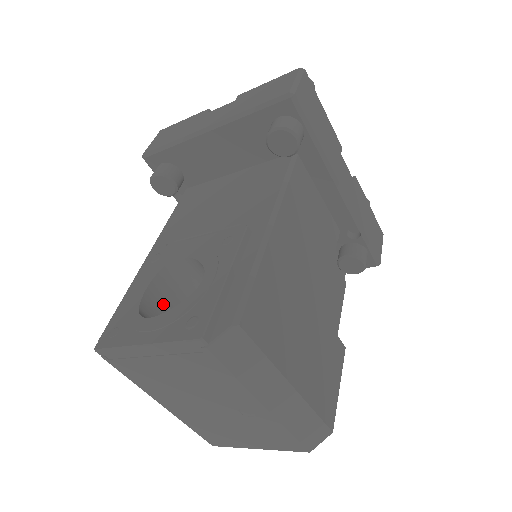
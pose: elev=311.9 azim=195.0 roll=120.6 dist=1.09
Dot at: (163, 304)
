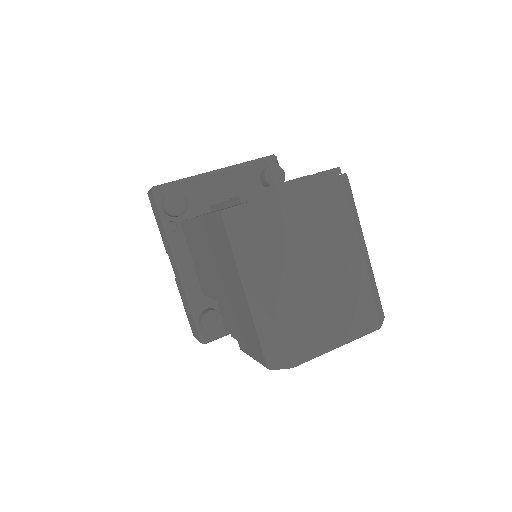
Dot at: occluded
